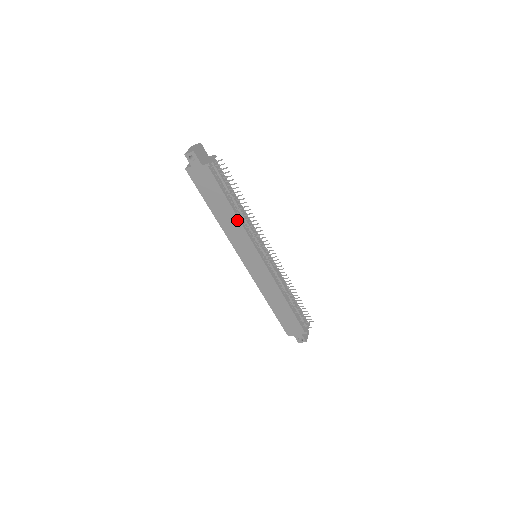
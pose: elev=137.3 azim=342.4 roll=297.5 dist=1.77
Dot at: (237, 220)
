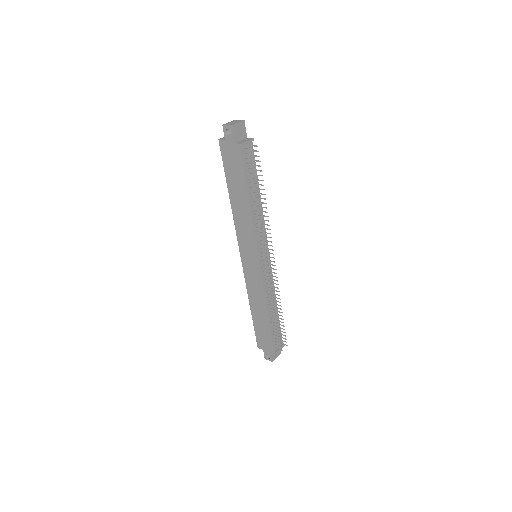
Dot at: (249, 212)
